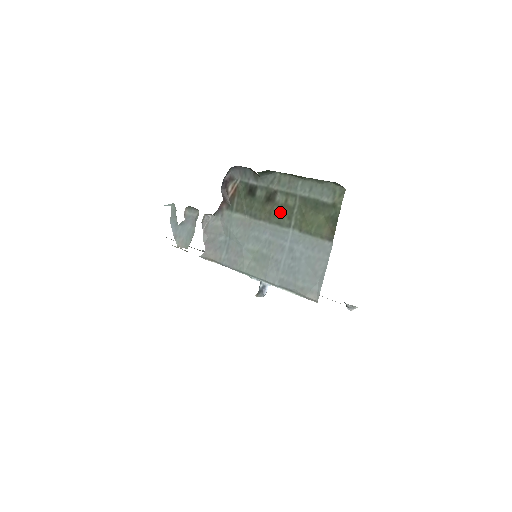
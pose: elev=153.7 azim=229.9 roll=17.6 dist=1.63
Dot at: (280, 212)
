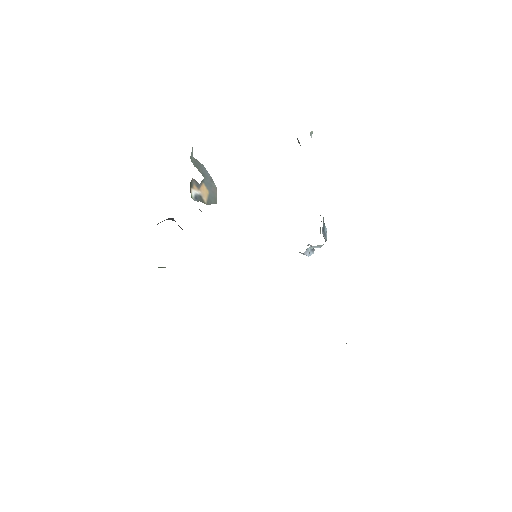
Dot at: occluded
